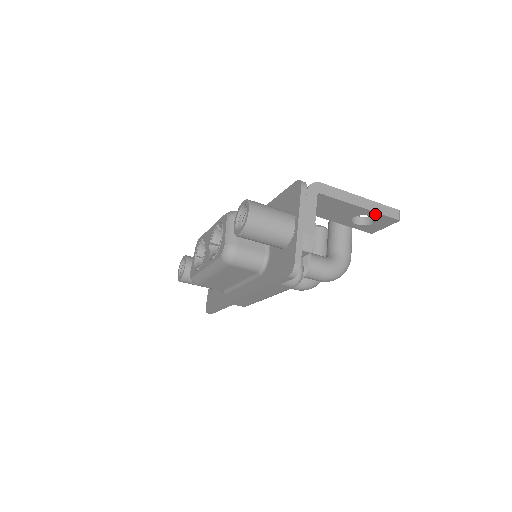
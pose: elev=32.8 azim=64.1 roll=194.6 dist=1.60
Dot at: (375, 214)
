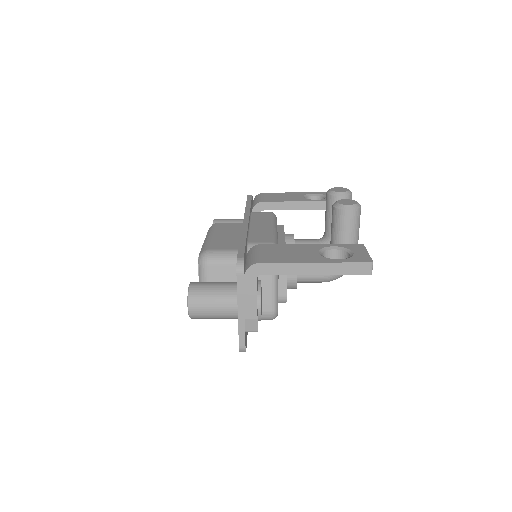
Dot at: (338, 272)
